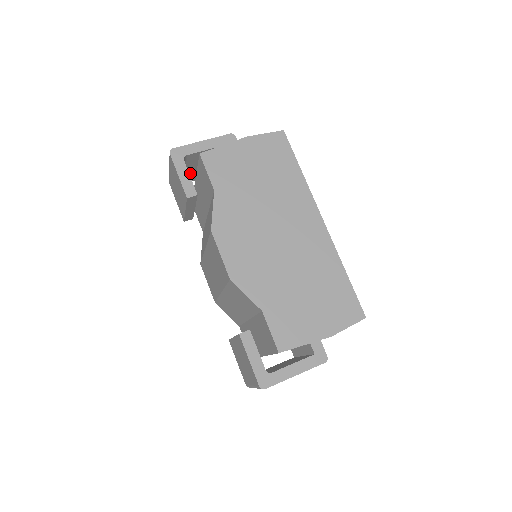
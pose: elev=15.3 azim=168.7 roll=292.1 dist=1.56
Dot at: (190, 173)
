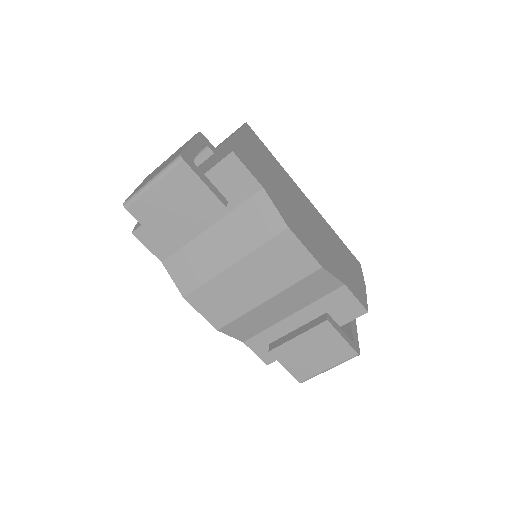
Dot at: occluded
